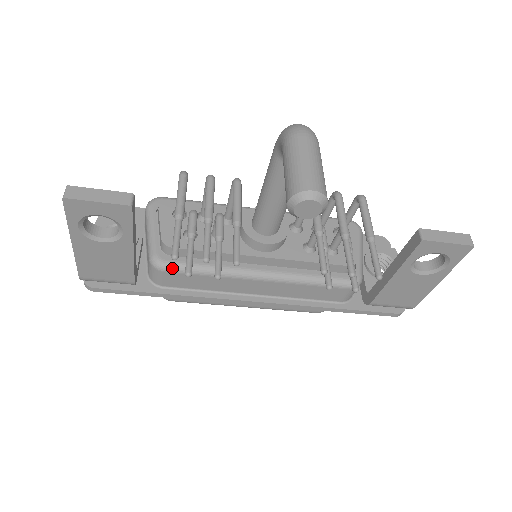
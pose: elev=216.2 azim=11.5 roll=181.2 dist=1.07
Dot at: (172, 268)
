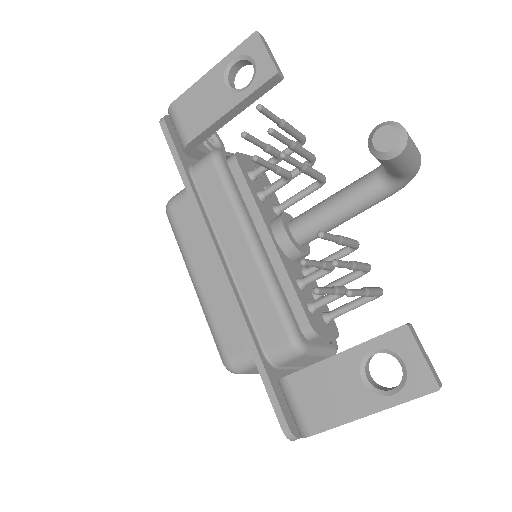
Dot at: (219, 164)
